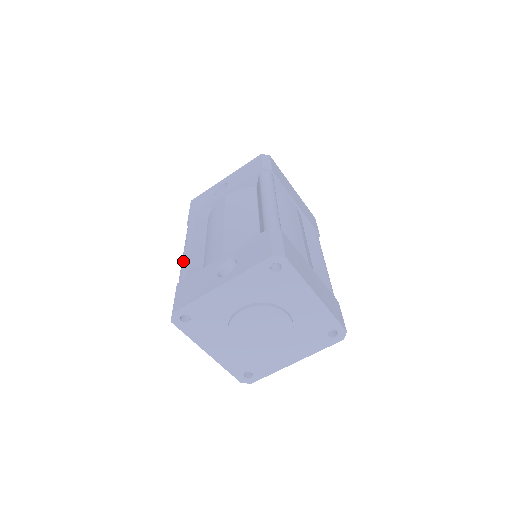
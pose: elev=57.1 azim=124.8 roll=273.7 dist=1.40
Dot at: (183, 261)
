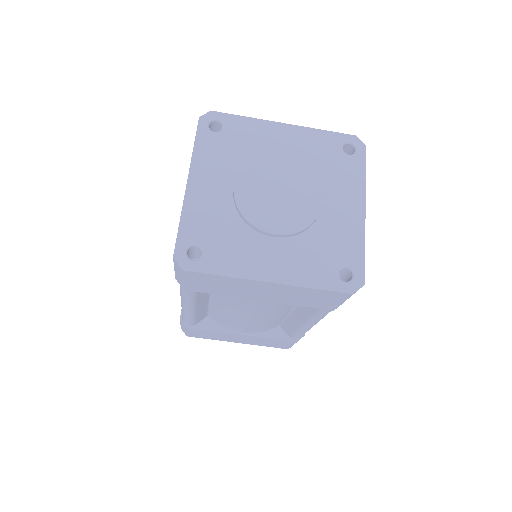
Dot at: occluded
